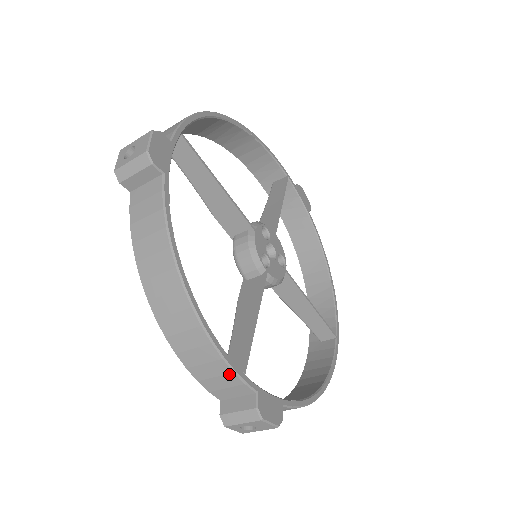
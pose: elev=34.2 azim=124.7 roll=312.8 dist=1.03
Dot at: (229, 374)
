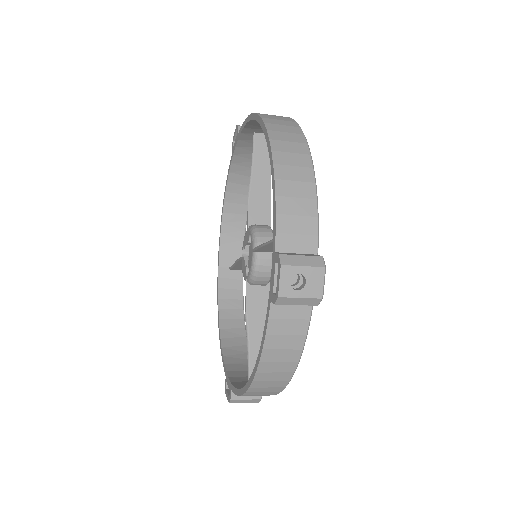
Dot at: occluded
